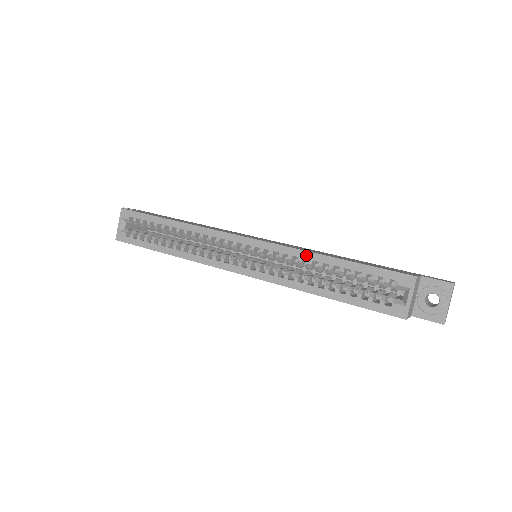
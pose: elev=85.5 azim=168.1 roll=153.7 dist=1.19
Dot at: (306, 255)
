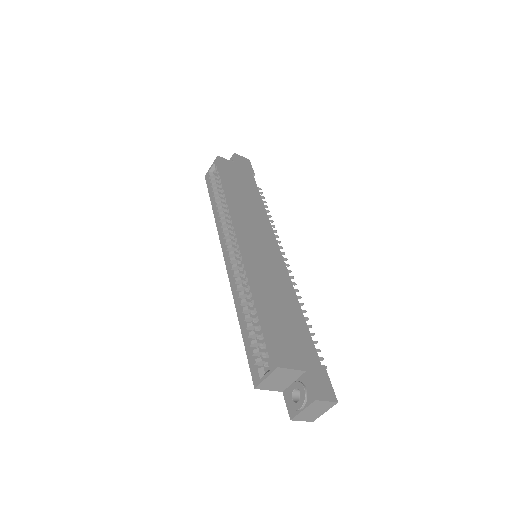
Dot at: (251, 284)
